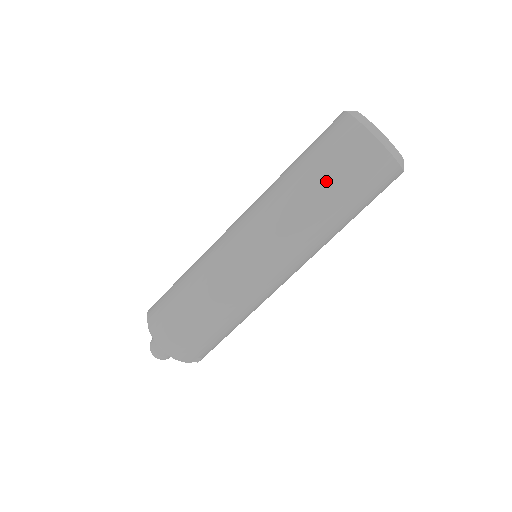
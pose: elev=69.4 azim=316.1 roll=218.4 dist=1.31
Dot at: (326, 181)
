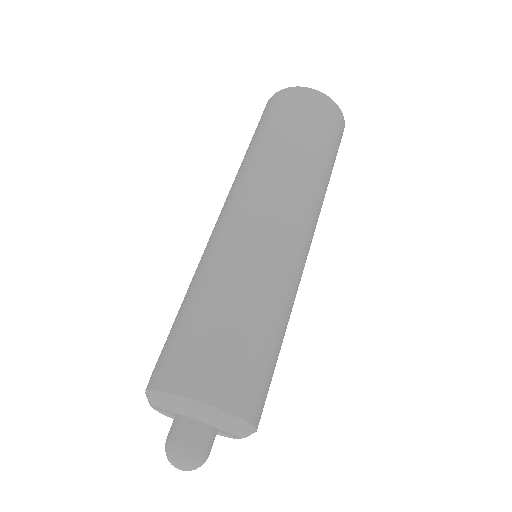
Dot at: (316, 141)
